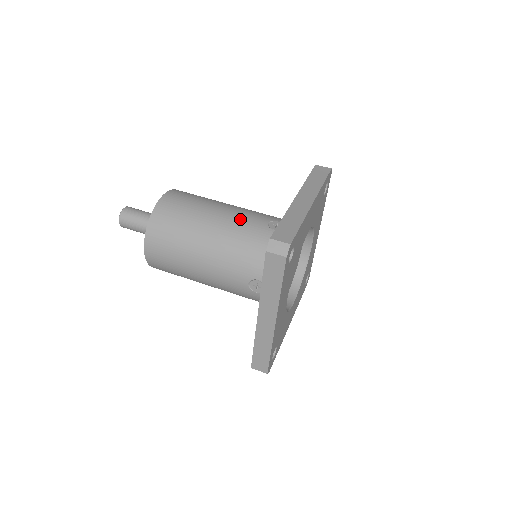
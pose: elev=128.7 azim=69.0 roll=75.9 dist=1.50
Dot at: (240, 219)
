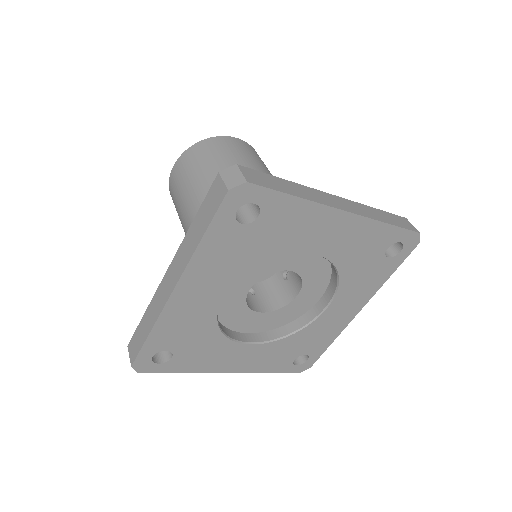
Dot at: occluded
